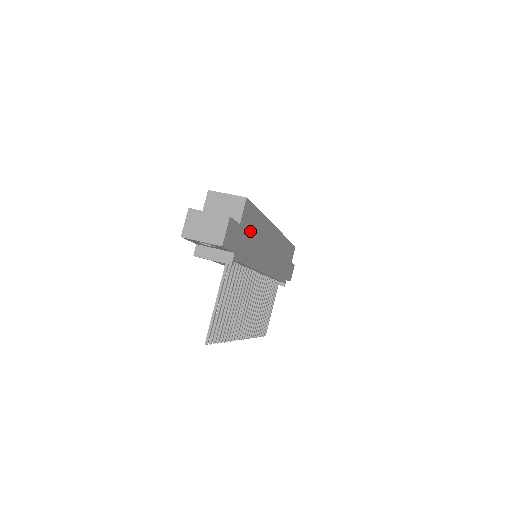
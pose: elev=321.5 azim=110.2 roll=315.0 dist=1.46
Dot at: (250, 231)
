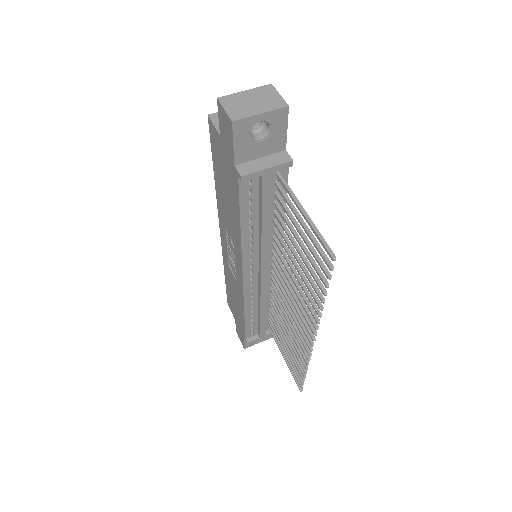
Dot at: occluded
